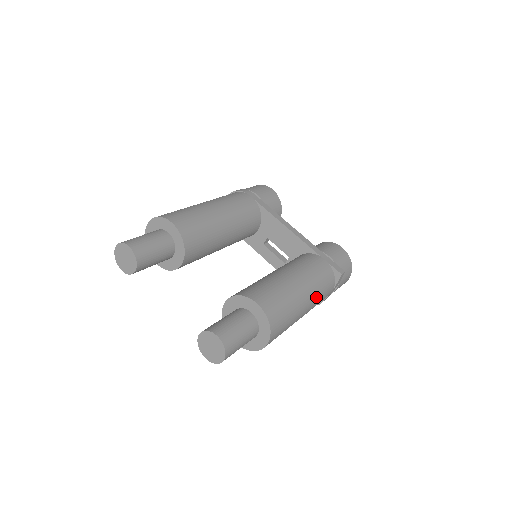
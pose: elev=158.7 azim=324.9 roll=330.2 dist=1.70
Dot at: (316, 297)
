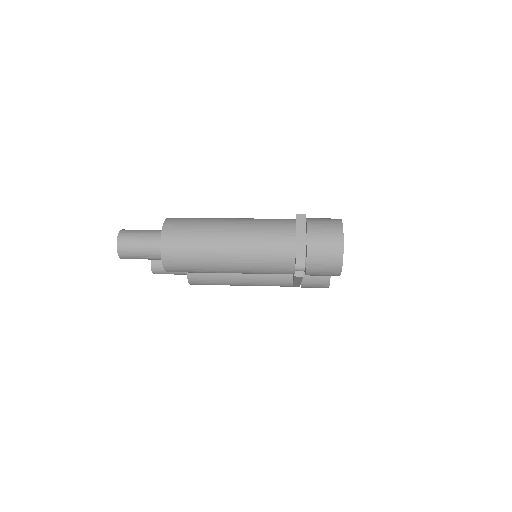
Dot at: (251, 228)
